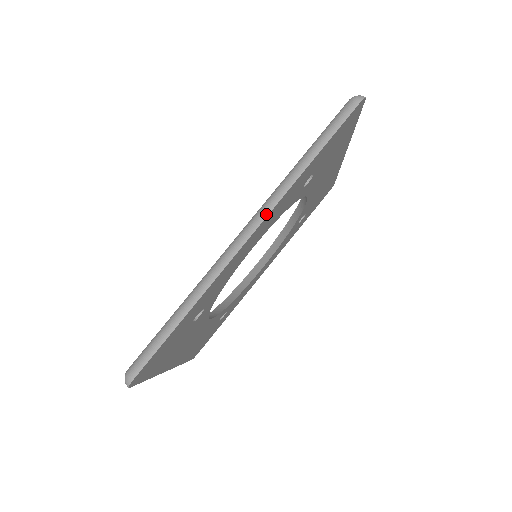
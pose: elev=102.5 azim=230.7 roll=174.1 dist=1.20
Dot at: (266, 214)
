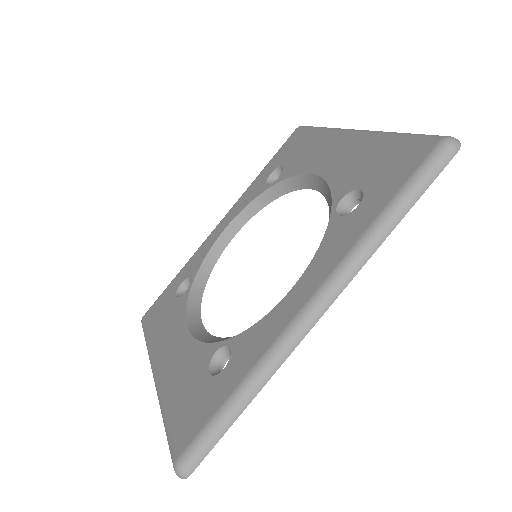
Dot at: (342, 288)
